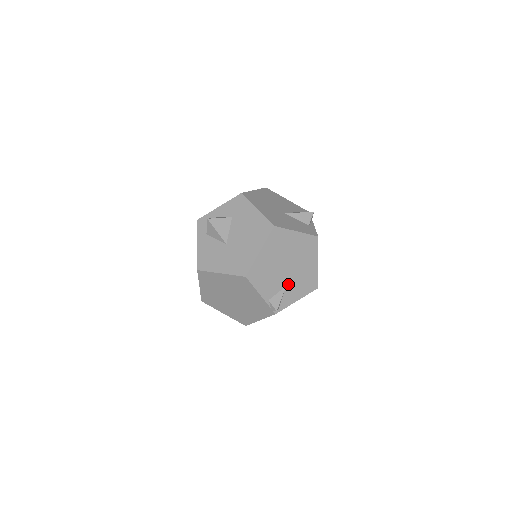
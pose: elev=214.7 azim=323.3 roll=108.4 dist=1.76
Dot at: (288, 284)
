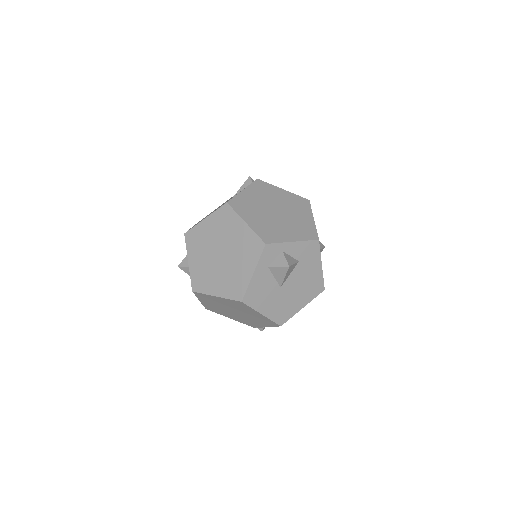
Dot at: occluded
